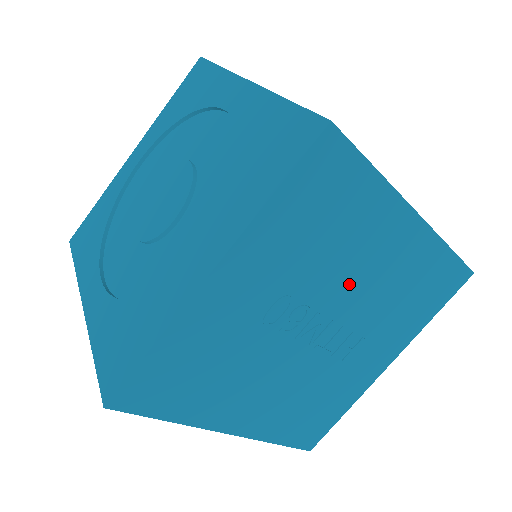
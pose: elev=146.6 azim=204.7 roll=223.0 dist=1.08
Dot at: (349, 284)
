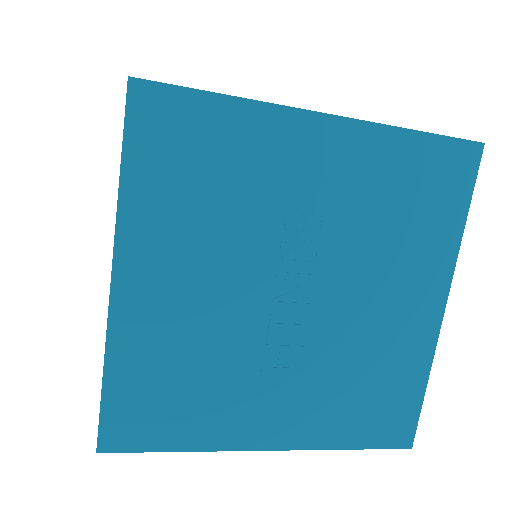
Dot at: (357, 289)
